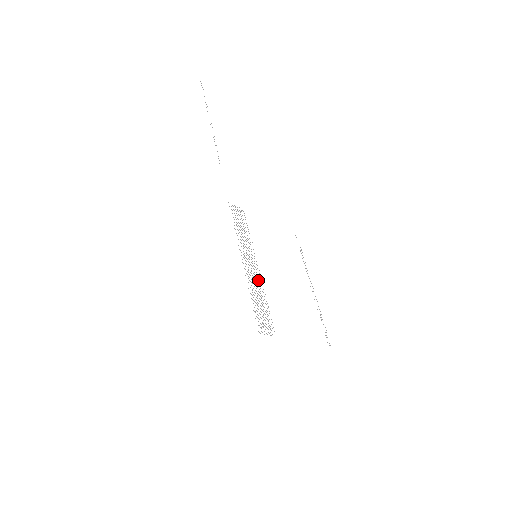
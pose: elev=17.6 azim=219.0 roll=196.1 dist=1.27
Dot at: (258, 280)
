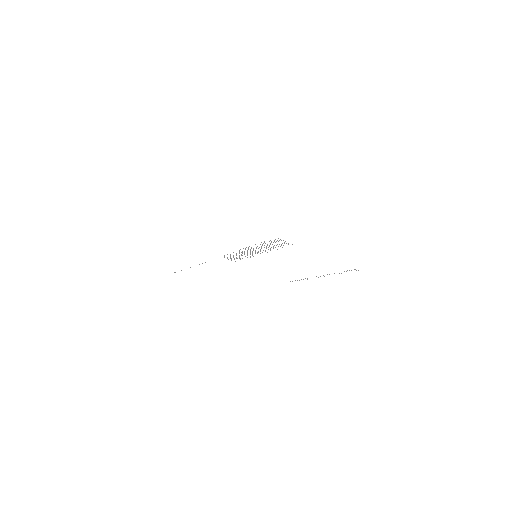
Dot at: occluded
